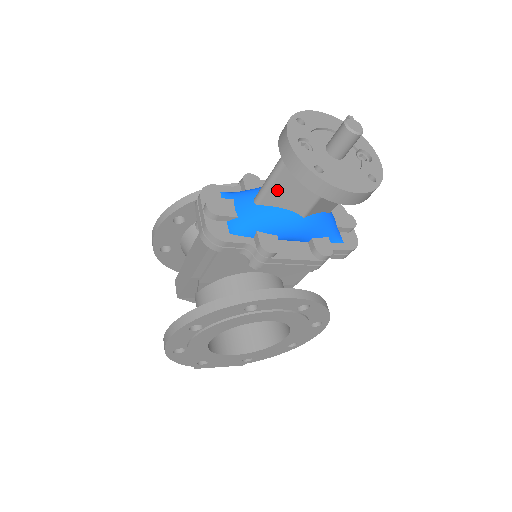
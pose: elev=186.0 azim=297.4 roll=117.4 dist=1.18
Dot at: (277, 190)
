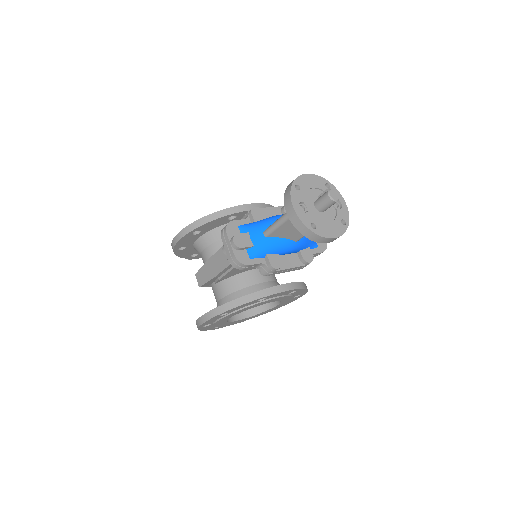
Dot at: (281, 230)
